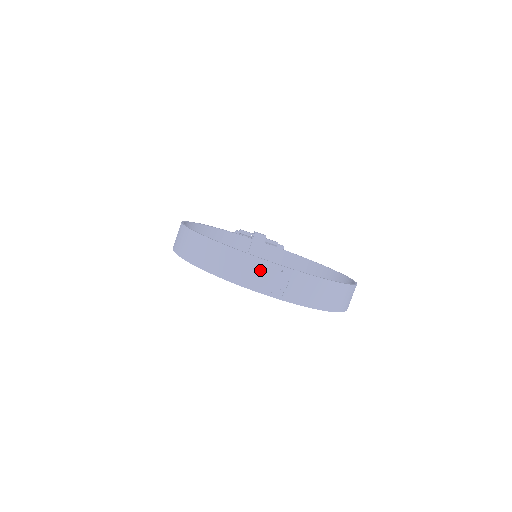
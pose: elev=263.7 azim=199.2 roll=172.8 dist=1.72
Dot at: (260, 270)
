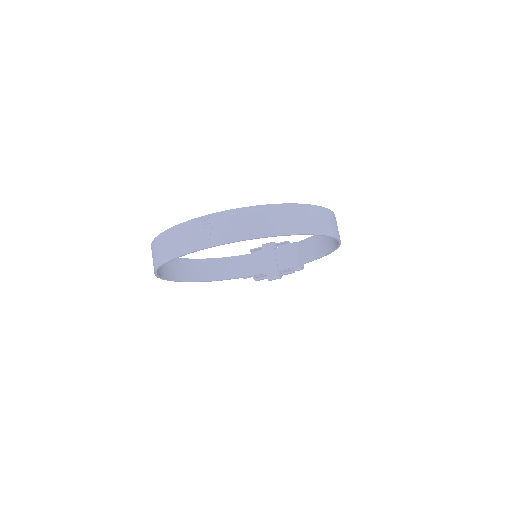
Dot at: (189, 231)
